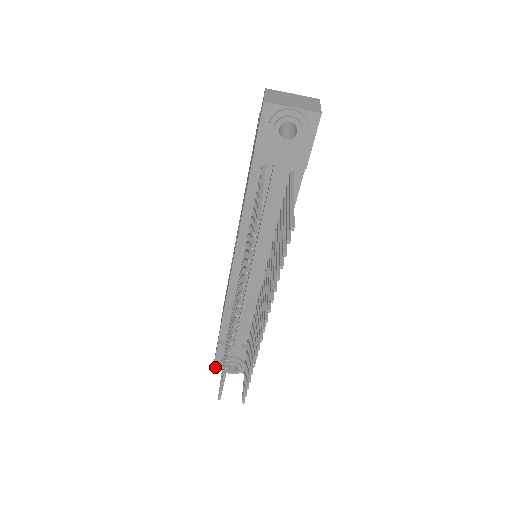
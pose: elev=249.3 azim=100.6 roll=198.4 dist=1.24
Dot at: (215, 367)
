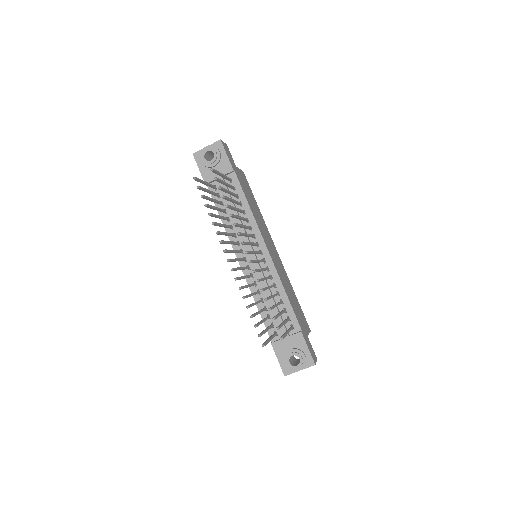
Dot at: (285, 373)
